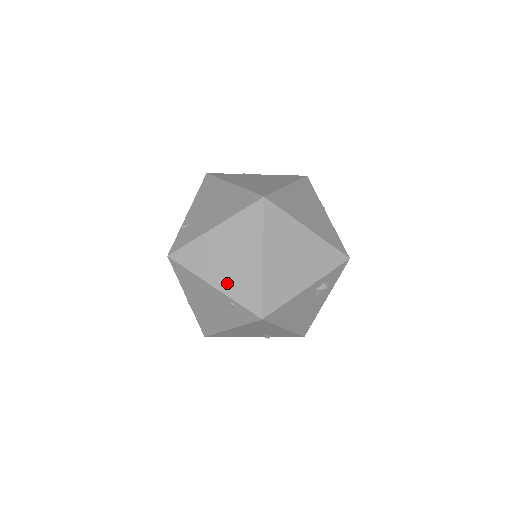
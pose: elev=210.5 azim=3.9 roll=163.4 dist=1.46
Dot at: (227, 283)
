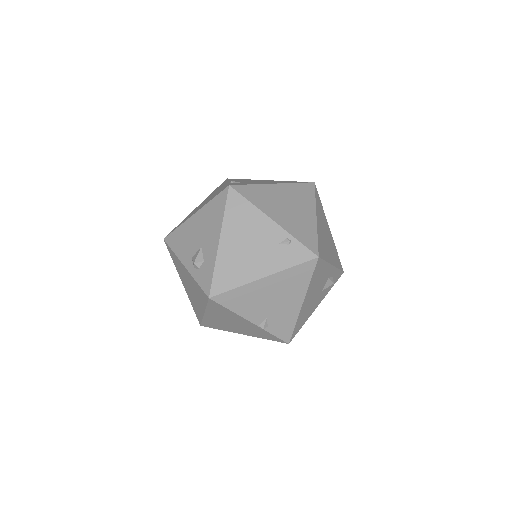
Dot at: (286, 222)
